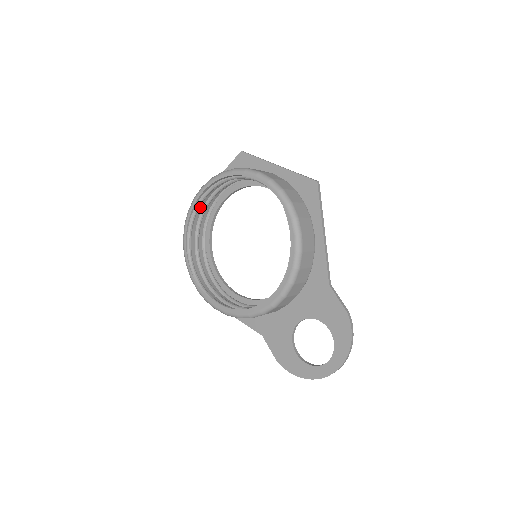
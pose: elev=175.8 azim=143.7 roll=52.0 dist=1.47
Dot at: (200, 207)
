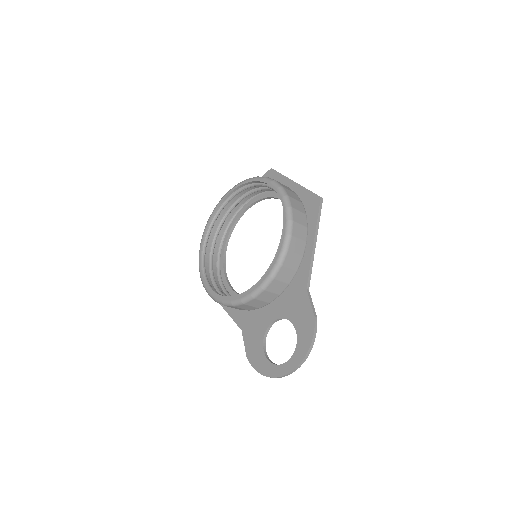
Dot at: (225, 208)
